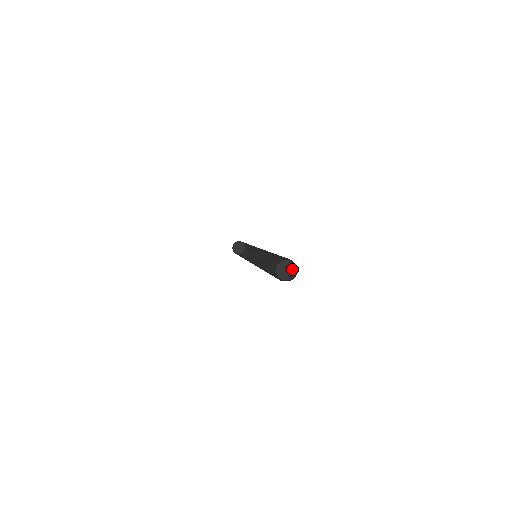
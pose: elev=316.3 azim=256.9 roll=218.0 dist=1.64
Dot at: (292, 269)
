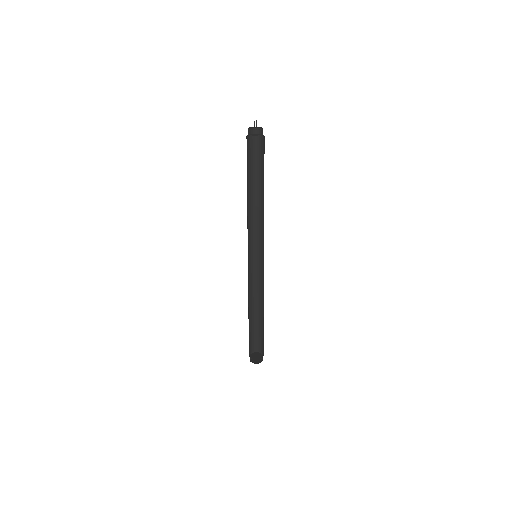
Dot at: occluded
